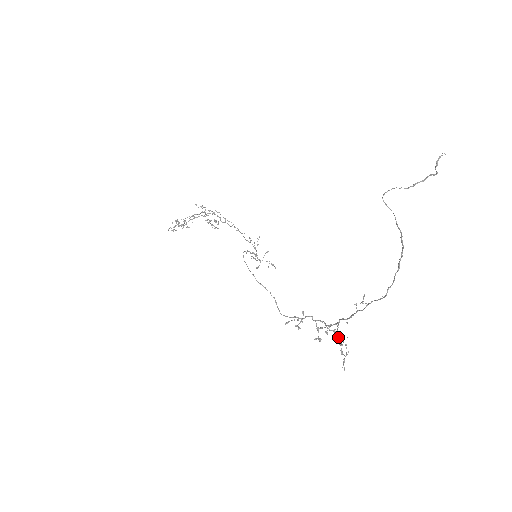
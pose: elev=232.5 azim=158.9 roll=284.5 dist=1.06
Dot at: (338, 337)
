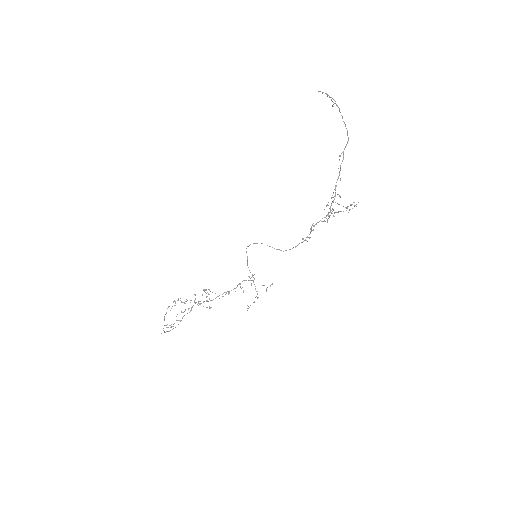
Dot at: occluded
